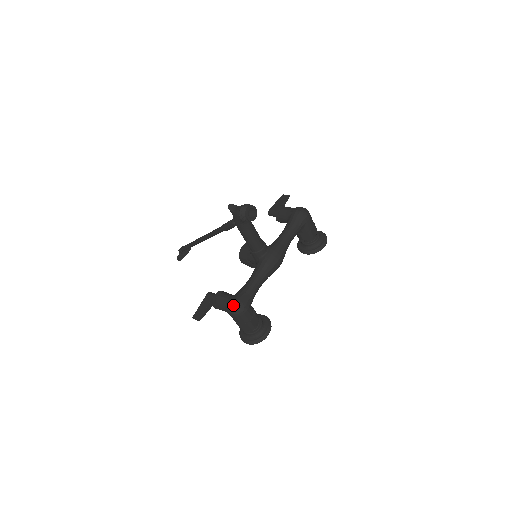
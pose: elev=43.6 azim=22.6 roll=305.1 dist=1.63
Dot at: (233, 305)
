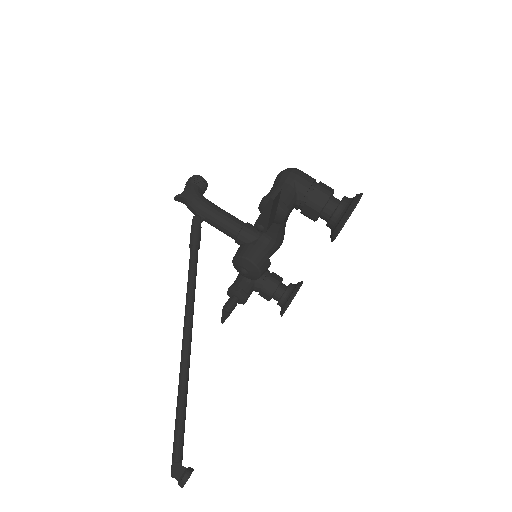
Dot at: (281, 171)
